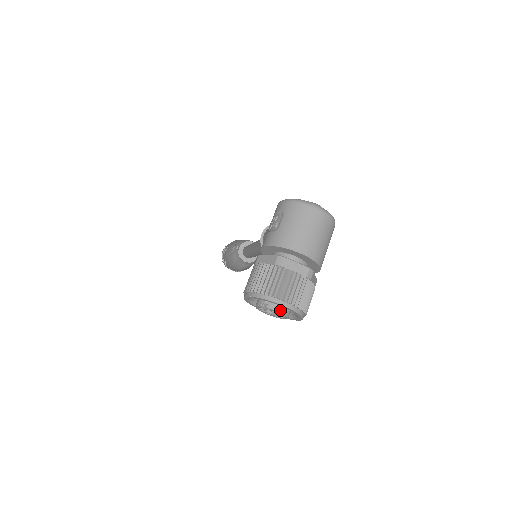
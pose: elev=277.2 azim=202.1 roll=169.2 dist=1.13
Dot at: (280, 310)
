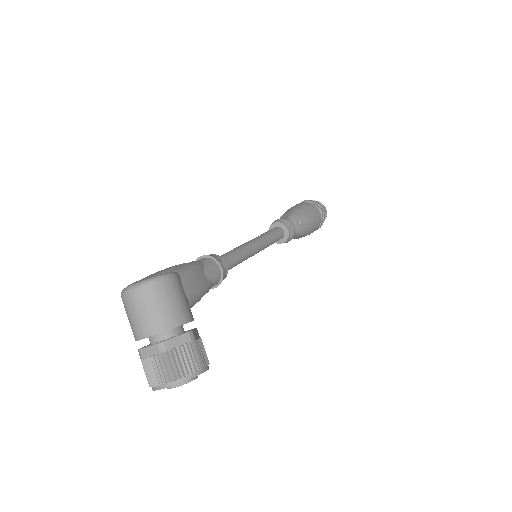
Dot at: (173, 386)
